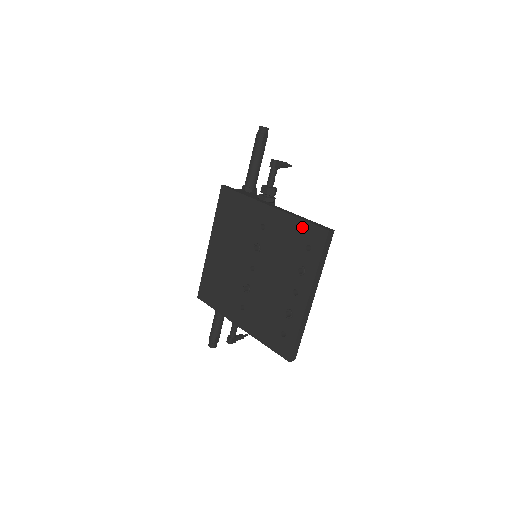
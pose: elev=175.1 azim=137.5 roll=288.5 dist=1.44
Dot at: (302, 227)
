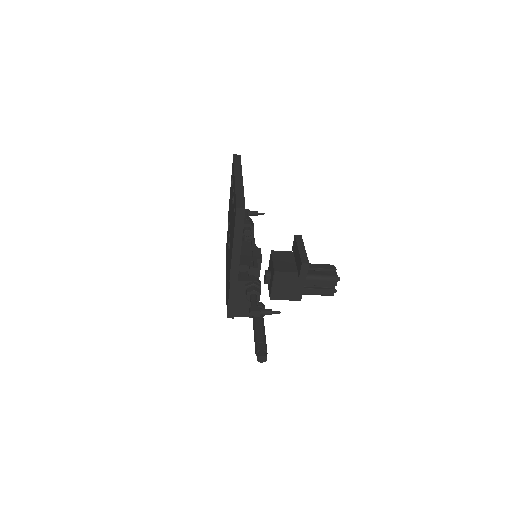
Dot at: (231, 178)
